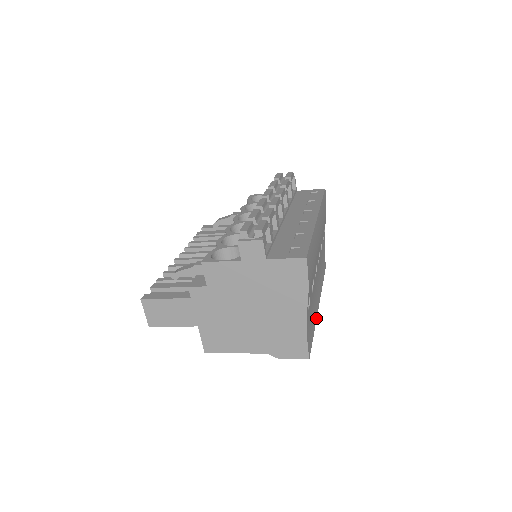
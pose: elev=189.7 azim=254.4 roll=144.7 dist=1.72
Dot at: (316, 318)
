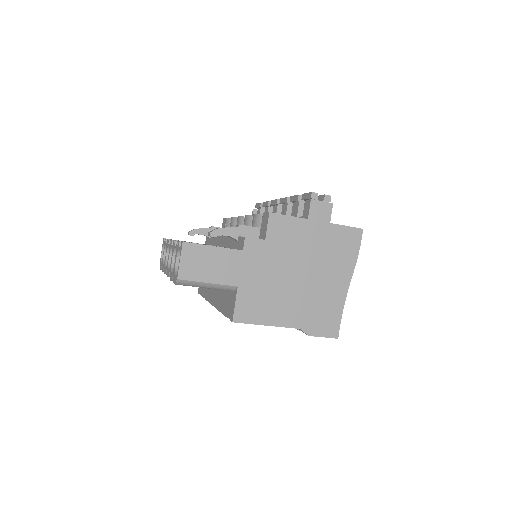
Dot at: occluded
